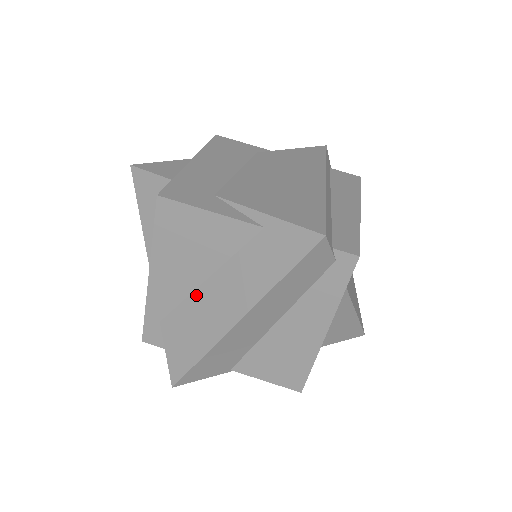
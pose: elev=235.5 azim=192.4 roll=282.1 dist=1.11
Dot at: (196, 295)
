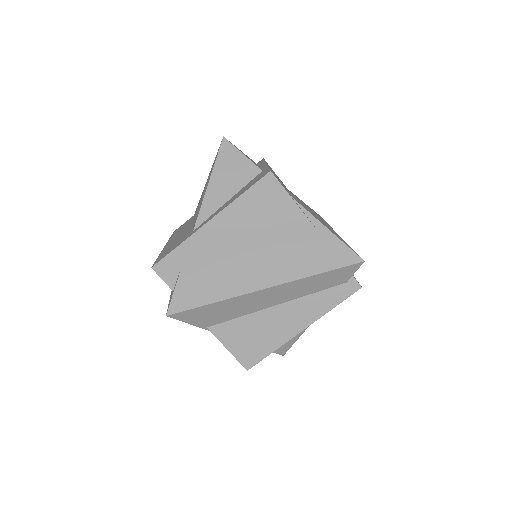
Dot at: (236, 254)
